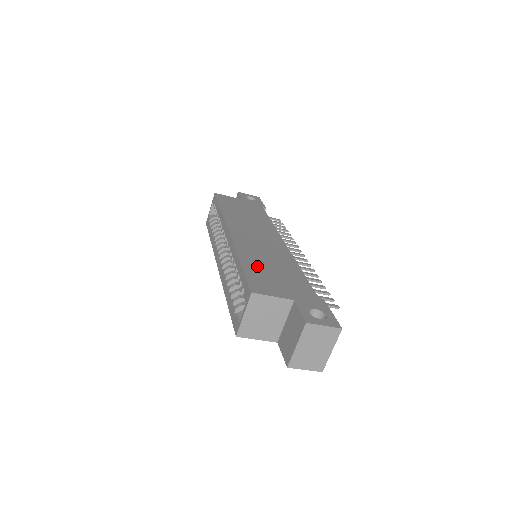
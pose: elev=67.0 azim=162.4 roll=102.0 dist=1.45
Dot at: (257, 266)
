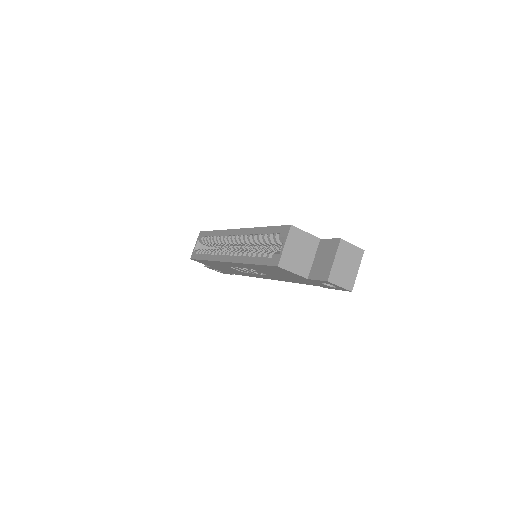
Dot at: occluded
